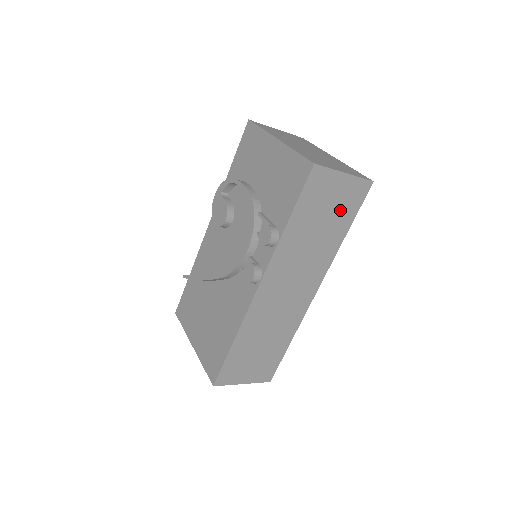
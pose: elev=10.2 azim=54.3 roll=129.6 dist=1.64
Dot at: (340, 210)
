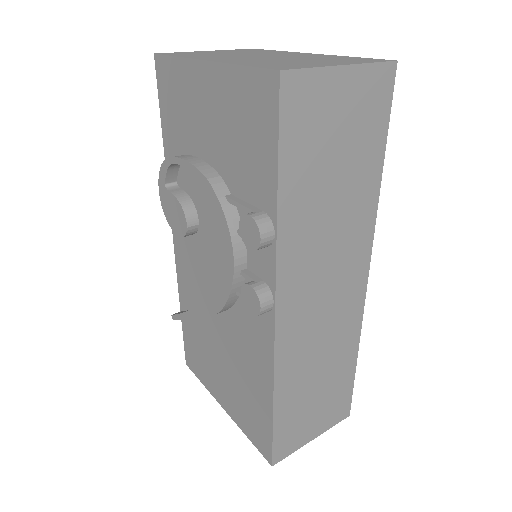
Dot at: (358, 136)
